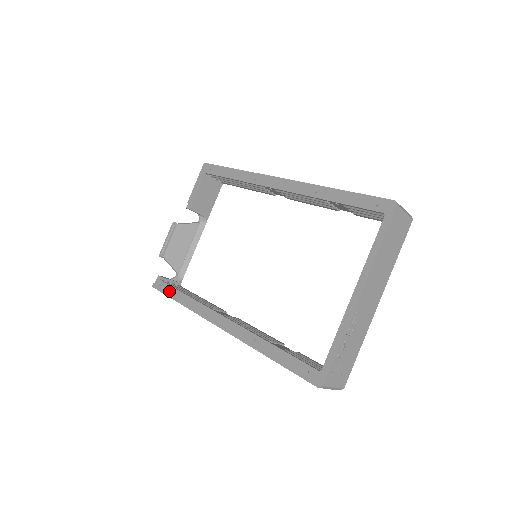
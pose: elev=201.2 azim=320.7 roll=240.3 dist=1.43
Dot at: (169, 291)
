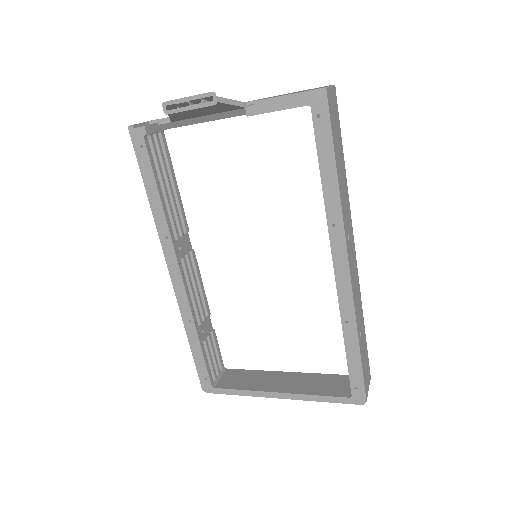
Dot at: (145, 168)
